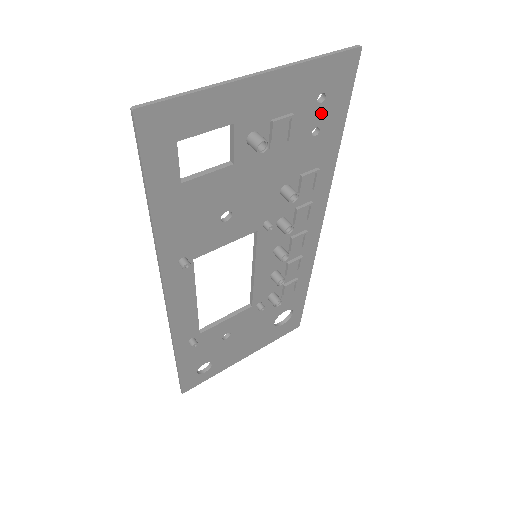
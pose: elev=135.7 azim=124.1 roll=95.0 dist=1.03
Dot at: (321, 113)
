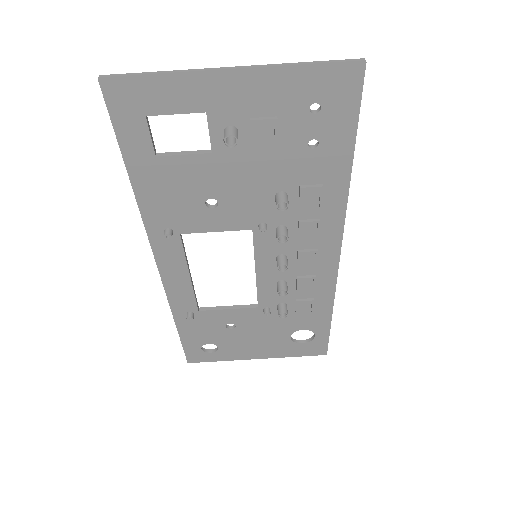
Dot at: (318, 125)
